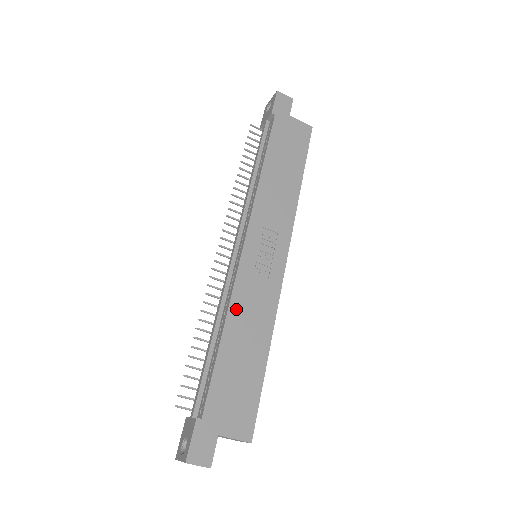
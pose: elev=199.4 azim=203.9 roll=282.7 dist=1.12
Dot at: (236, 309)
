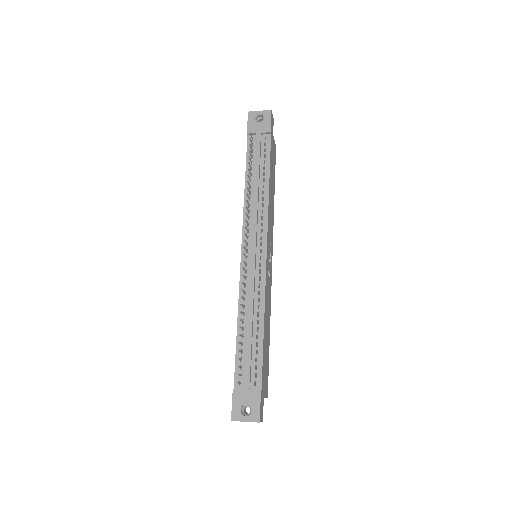
Dot at: (266, 305)
